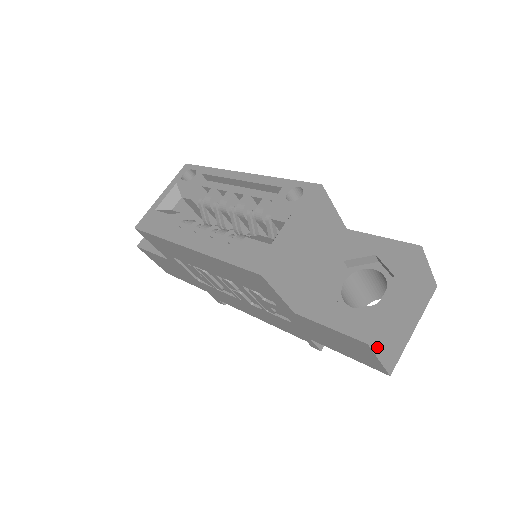
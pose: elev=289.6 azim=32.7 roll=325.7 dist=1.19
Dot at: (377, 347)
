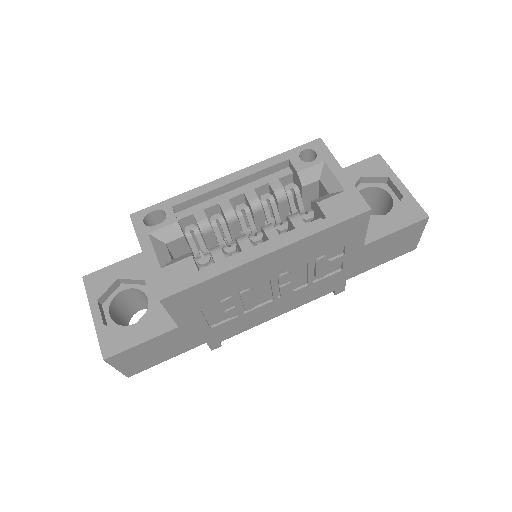
Dot at: occluded
